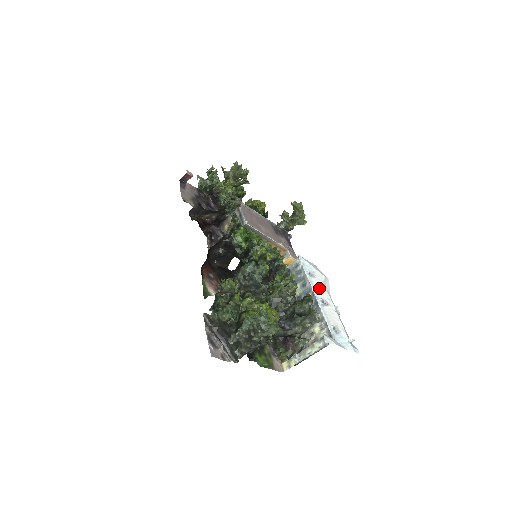
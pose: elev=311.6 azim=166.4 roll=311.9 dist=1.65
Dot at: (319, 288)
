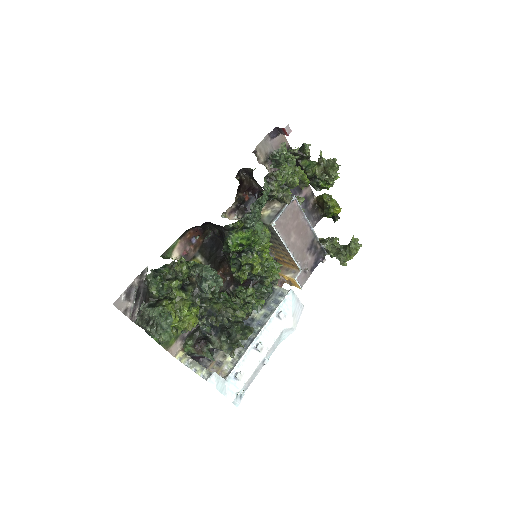
Dot at: (271, 332)
